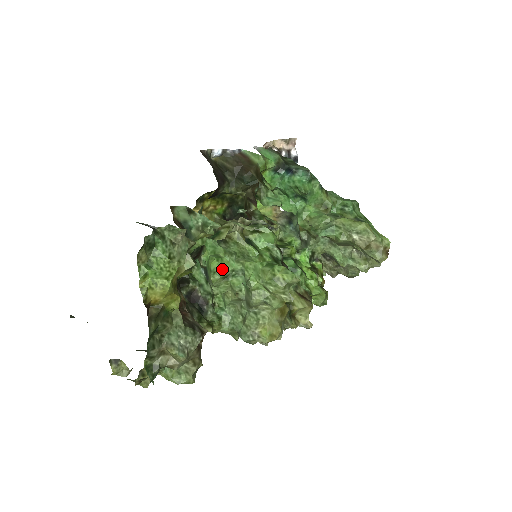
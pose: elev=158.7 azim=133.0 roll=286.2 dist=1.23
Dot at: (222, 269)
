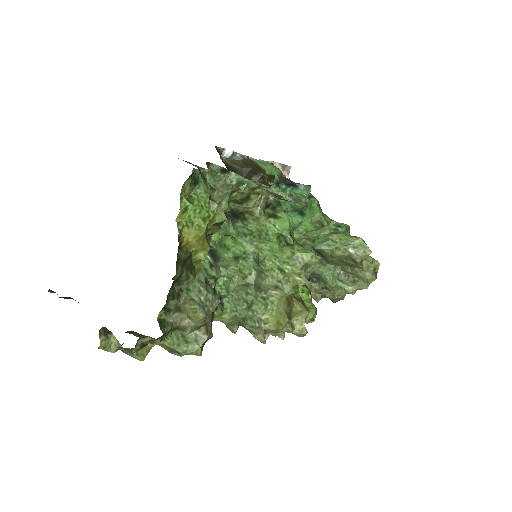
Dot at: (235, 248)
